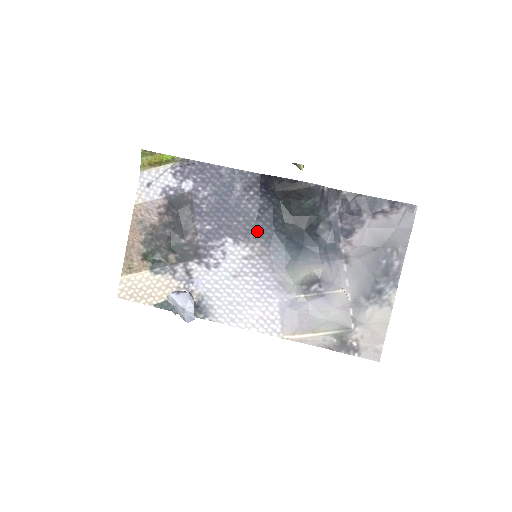
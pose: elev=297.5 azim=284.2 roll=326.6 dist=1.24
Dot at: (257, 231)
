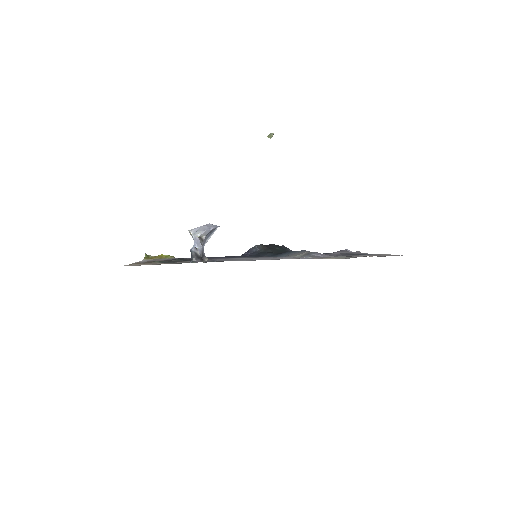
Dot at: occluded
